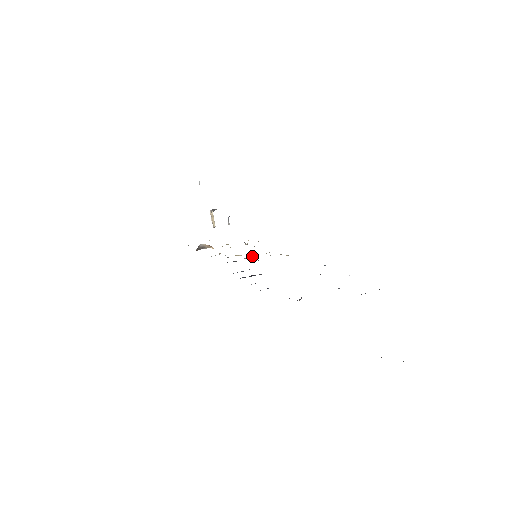
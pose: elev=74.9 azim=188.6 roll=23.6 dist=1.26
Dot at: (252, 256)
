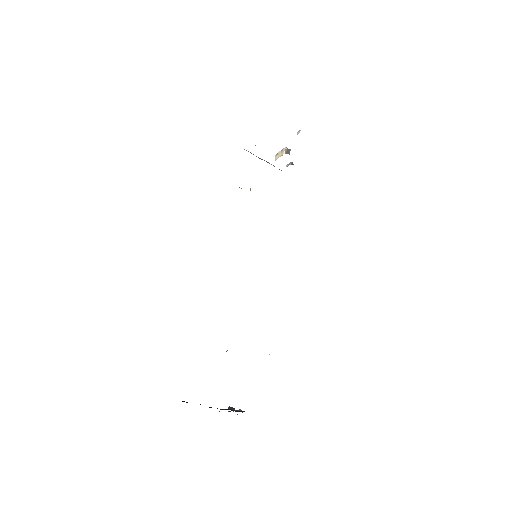
Dot at: occluded
